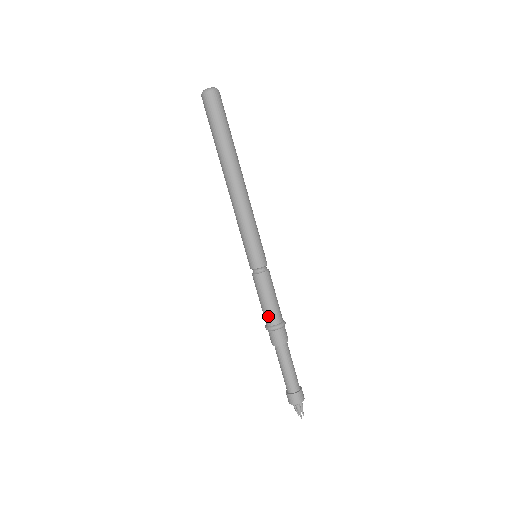
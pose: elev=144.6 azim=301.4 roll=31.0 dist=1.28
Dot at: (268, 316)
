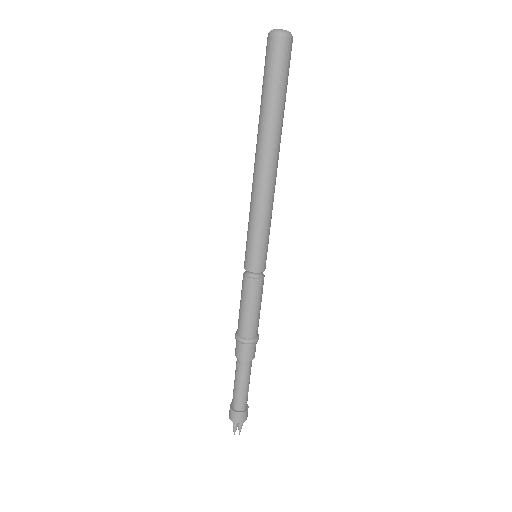
Dot at: (239, 323)
